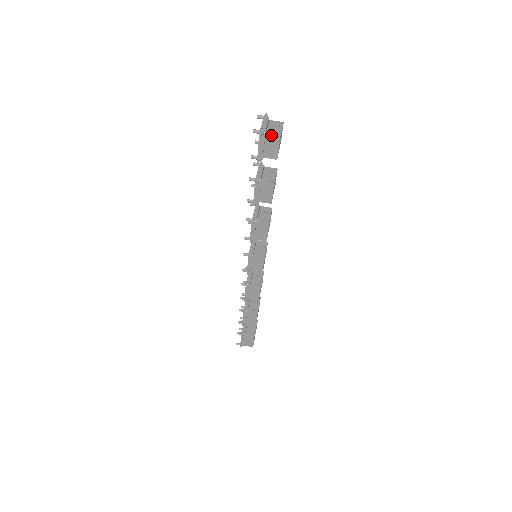
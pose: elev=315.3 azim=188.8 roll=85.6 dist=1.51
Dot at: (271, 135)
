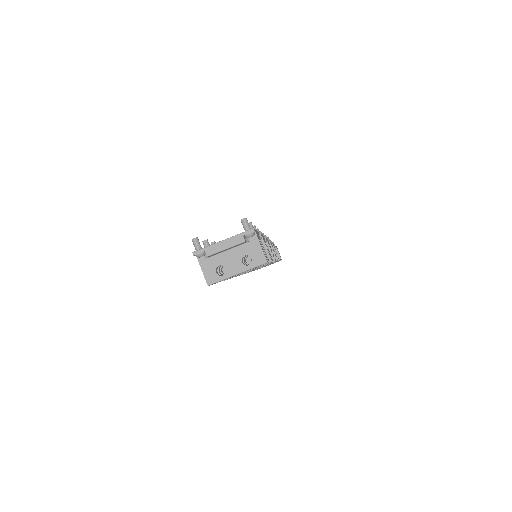
Dot at: (212, 266)
